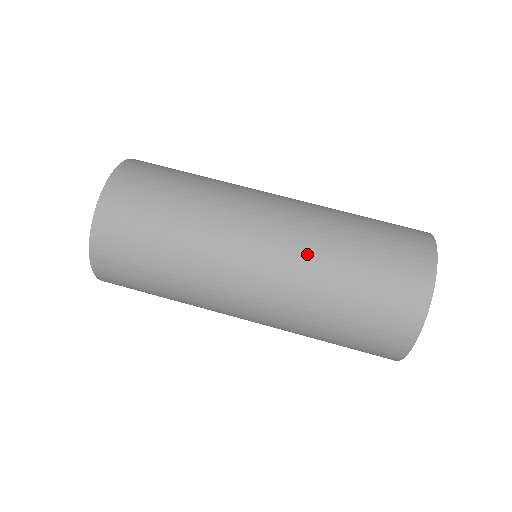
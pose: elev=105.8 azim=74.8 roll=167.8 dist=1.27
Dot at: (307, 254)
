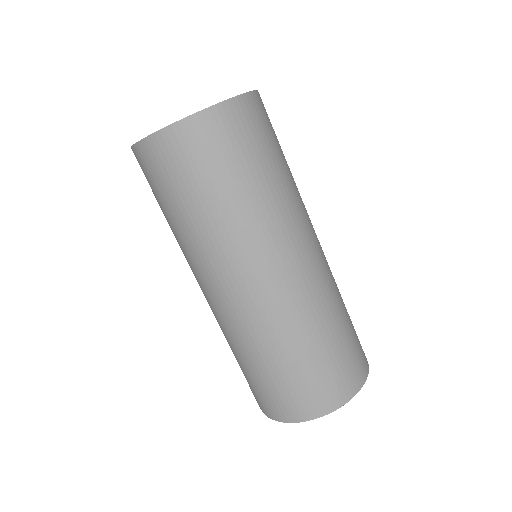
Dot at: (302, 309)
